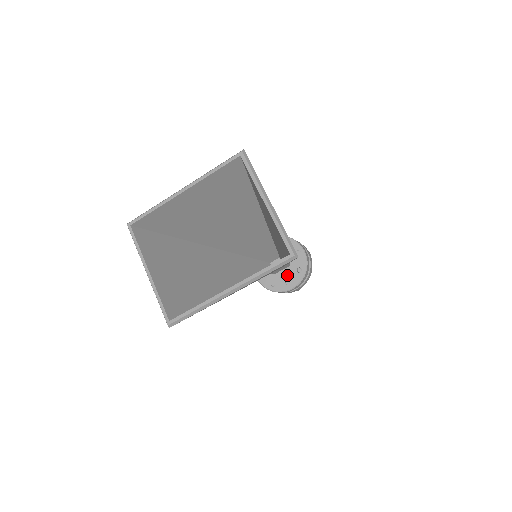
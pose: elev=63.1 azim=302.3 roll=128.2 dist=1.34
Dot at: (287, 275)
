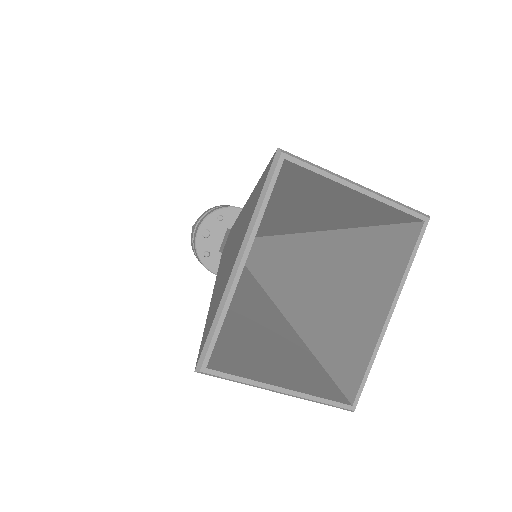
Dot at: occluded
